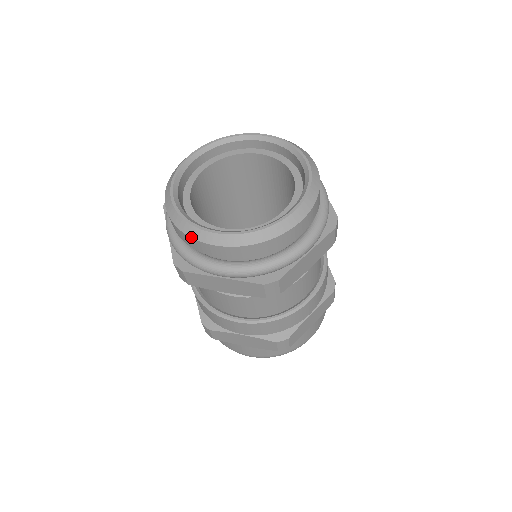
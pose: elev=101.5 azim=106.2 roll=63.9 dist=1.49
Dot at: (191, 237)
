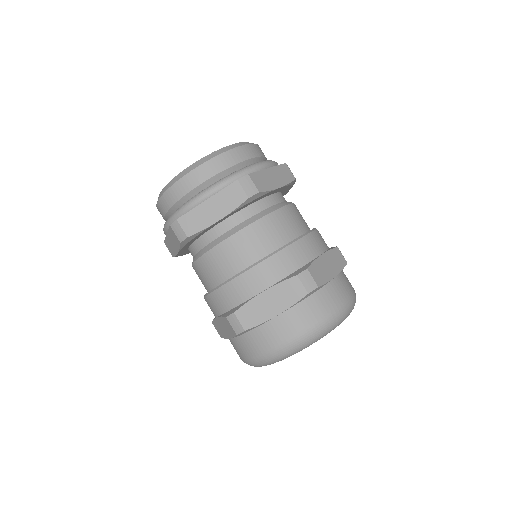
Dot at: (173, 184)
